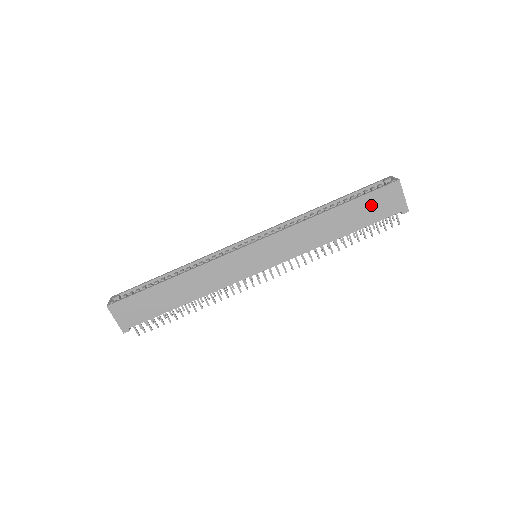
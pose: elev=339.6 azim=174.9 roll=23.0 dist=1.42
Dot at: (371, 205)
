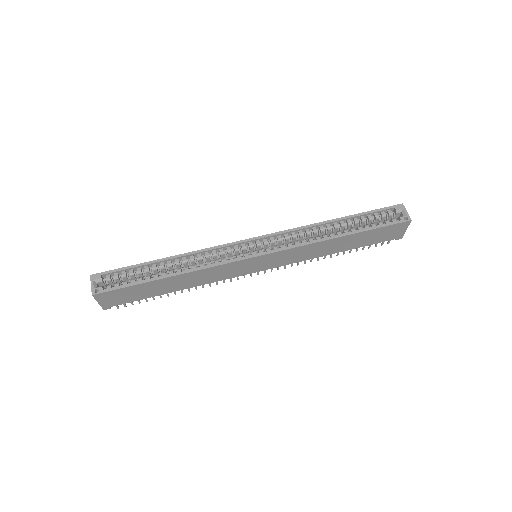
Dot at: (377, 234)
